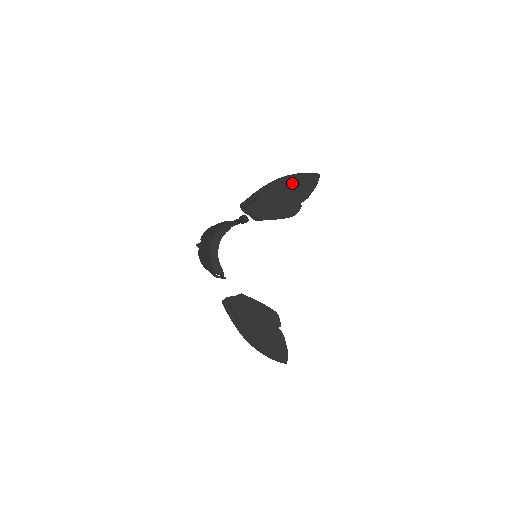
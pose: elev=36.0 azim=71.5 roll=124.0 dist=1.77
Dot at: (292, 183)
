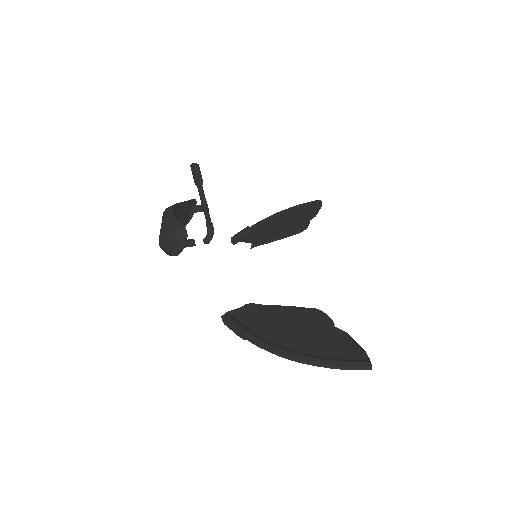
Dot at: (289, 212)
